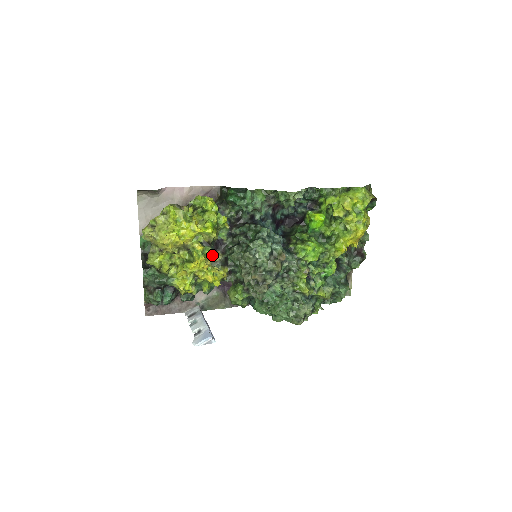
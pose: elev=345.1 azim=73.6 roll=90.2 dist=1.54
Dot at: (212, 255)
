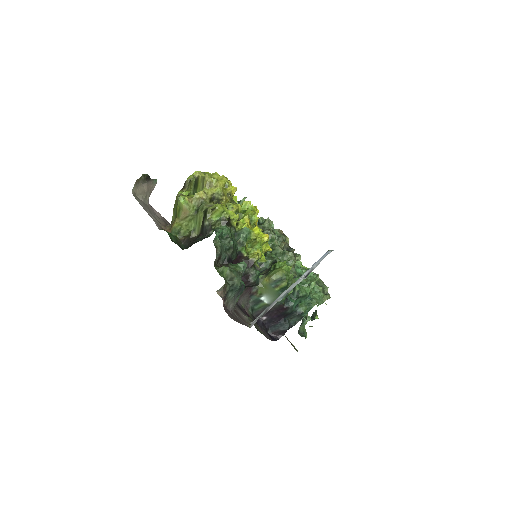
Dot at: occluded
